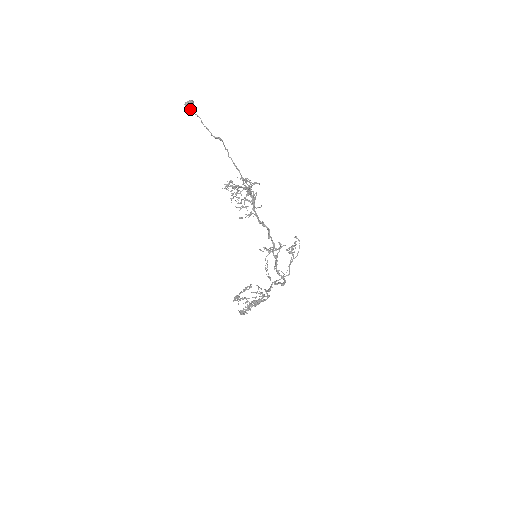
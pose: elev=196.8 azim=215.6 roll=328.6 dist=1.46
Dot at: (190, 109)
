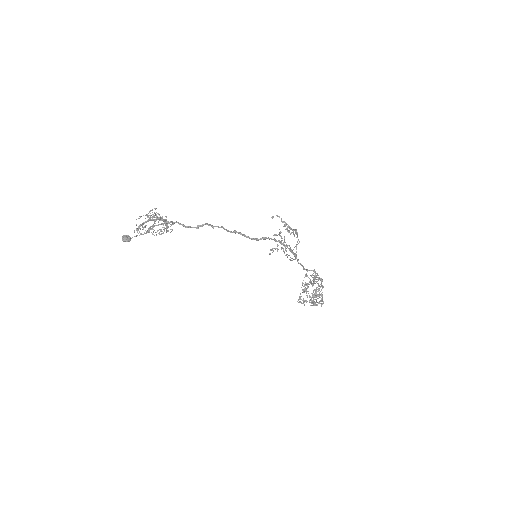
Dot at: (128, 240)
